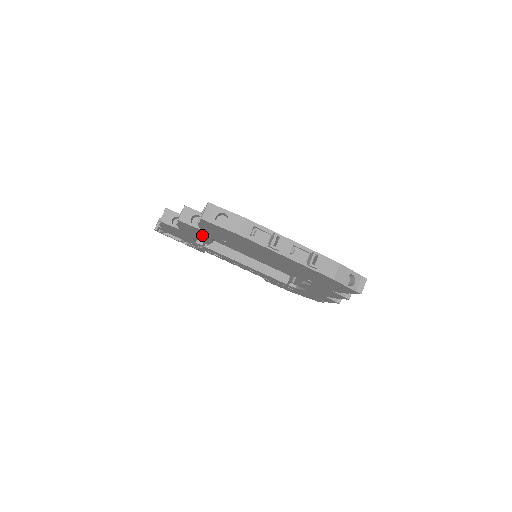
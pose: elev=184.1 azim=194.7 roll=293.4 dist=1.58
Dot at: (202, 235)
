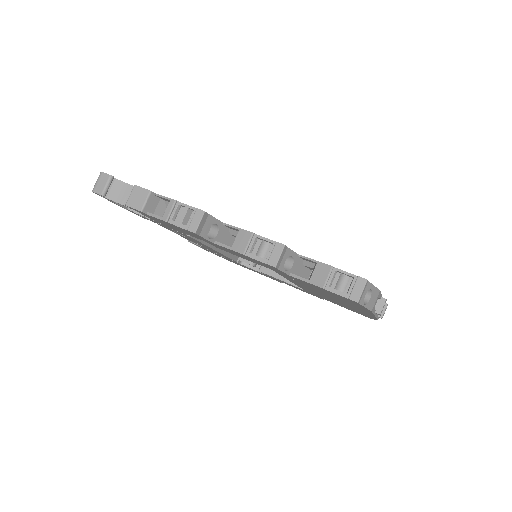
Dot at: (259, 263)
